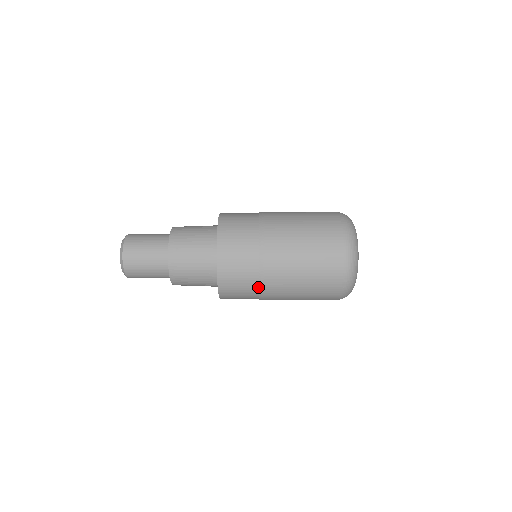
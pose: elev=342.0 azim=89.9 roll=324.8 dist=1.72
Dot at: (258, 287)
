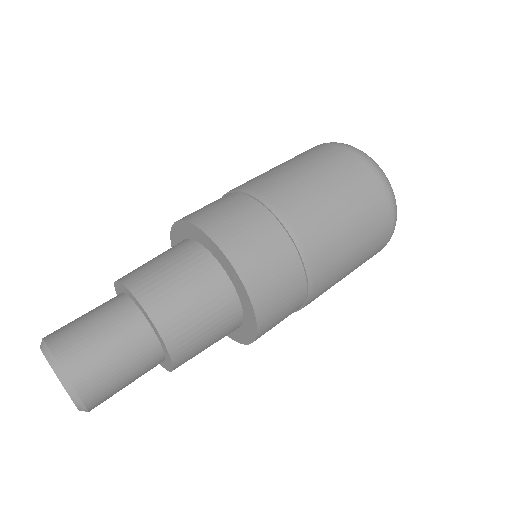
Dot at: occluded
